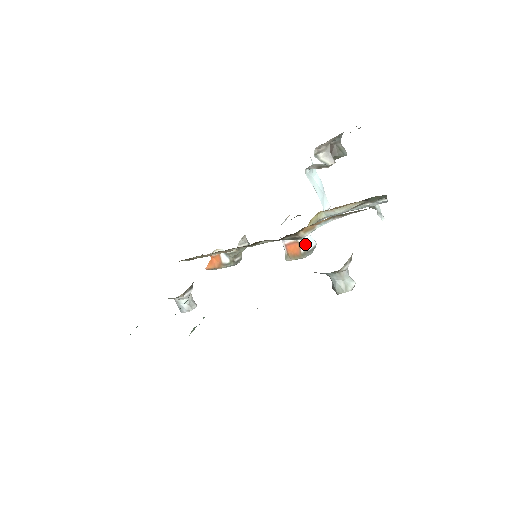
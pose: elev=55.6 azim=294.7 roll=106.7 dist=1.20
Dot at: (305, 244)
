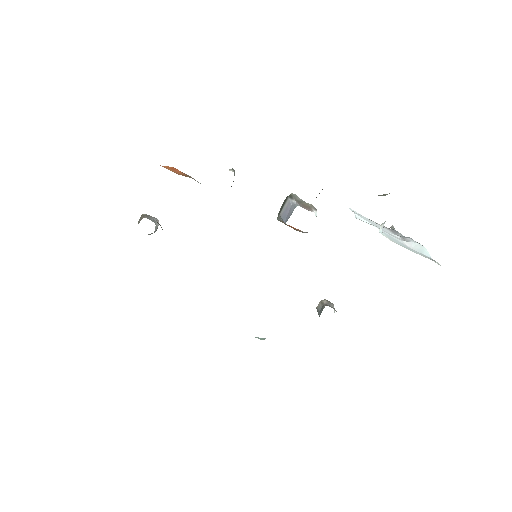
Dot at: occluded
